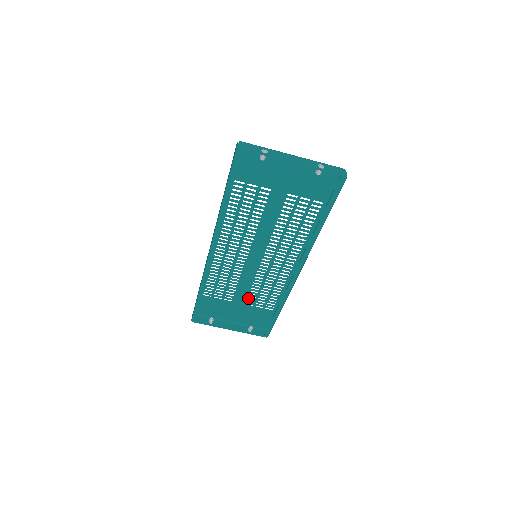
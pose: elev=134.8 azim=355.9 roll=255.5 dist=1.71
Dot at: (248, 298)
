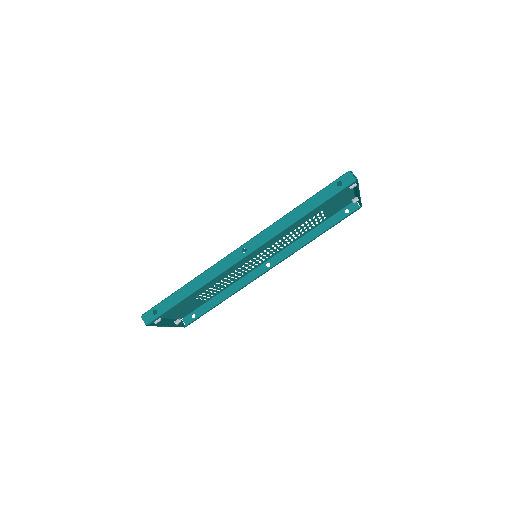
Dot at: (204, 292)
